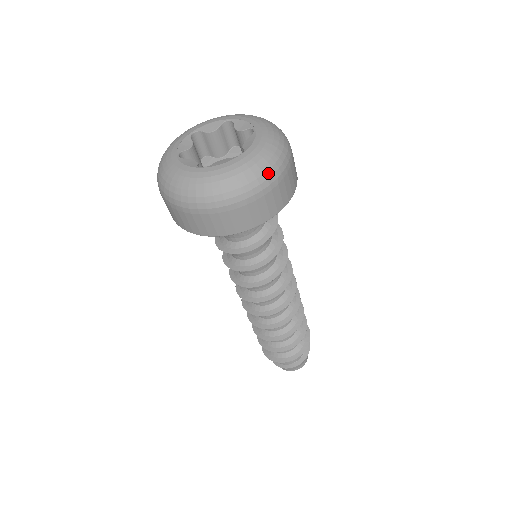
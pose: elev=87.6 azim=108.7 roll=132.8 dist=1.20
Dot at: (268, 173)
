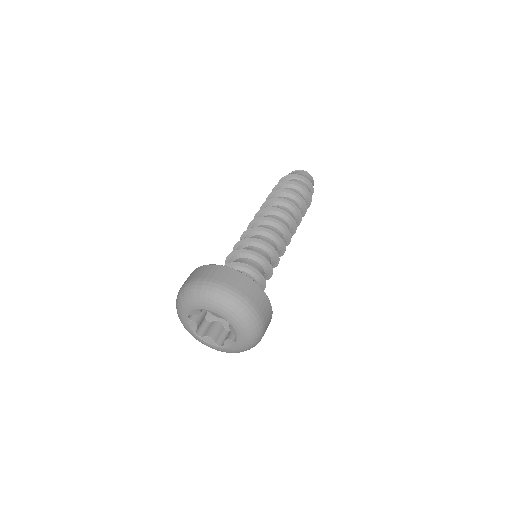
Dot at: (258, 340)
